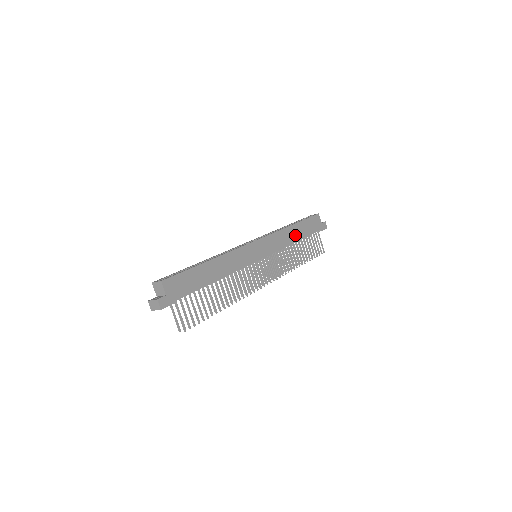
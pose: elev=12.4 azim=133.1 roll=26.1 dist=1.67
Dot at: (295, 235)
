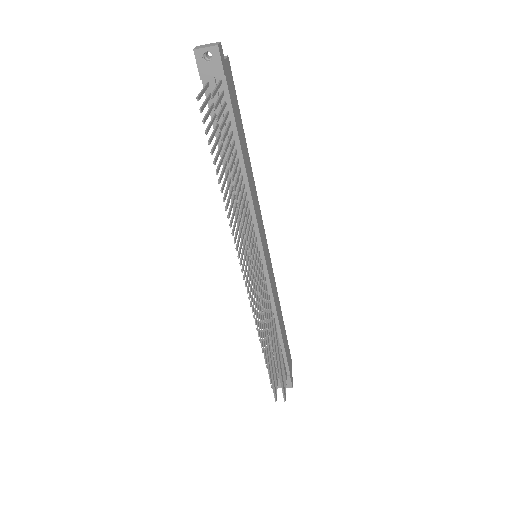
Dot at: (280, 321)
